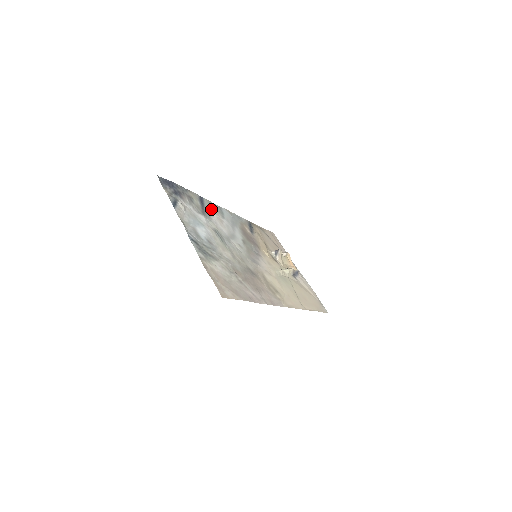
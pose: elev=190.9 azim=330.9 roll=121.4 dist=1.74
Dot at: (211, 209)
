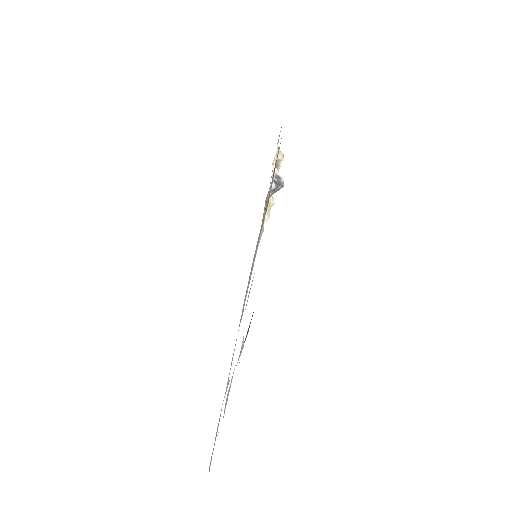
Dot at: occluded
